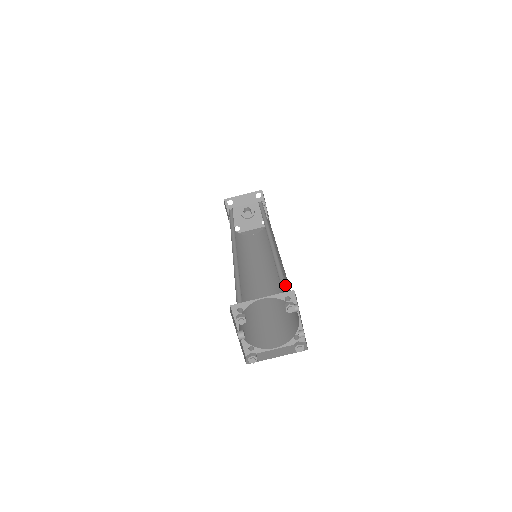
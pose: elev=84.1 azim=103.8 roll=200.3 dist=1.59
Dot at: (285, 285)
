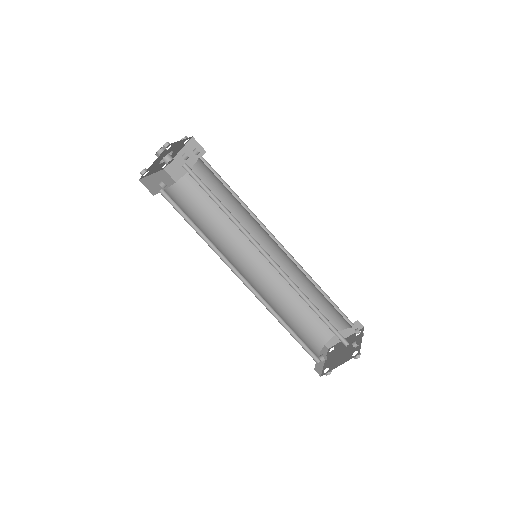
Dot at: (334, 327)
